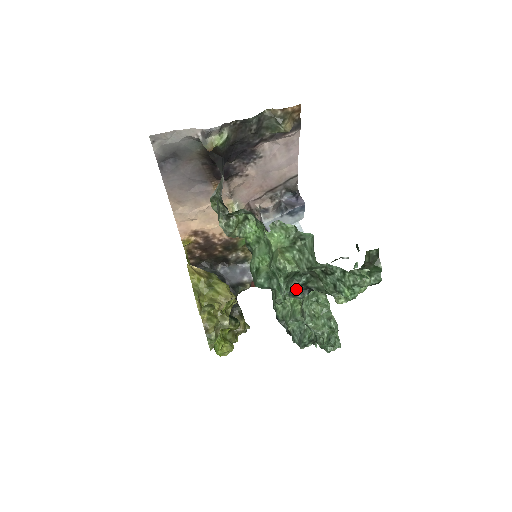
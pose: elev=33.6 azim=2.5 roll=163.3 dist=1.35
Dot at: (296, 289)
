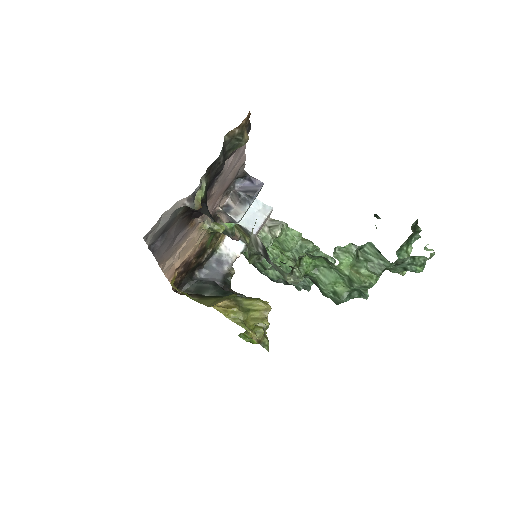
Dot at: occluded
